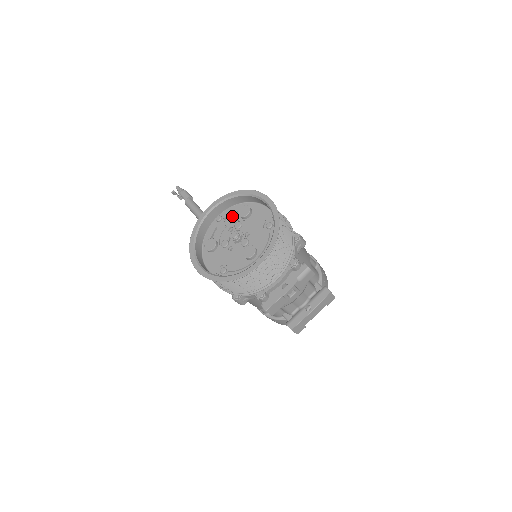
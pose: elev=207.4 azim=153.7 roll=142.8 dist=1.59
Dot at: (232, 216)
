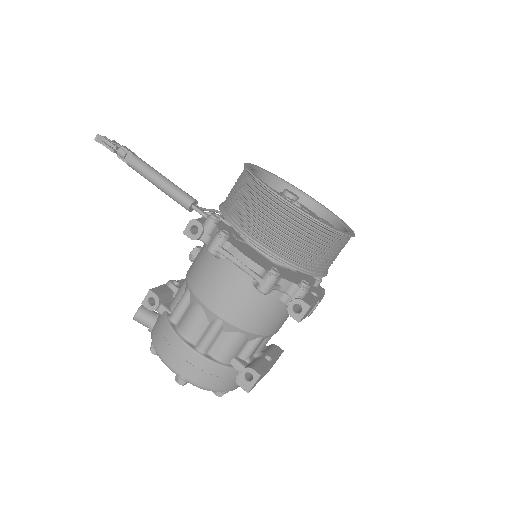
Dot at: occluded
